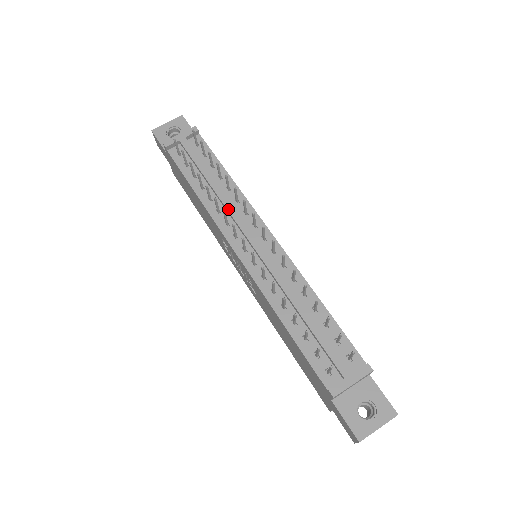
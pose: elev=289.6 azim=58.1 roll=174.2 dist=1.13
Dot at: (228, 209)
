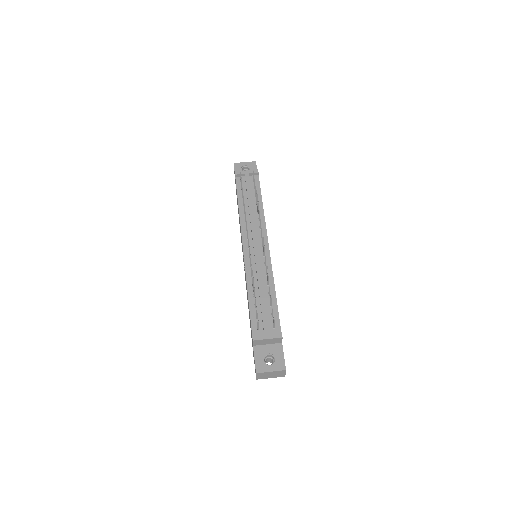
Dot at: (251, 221)
